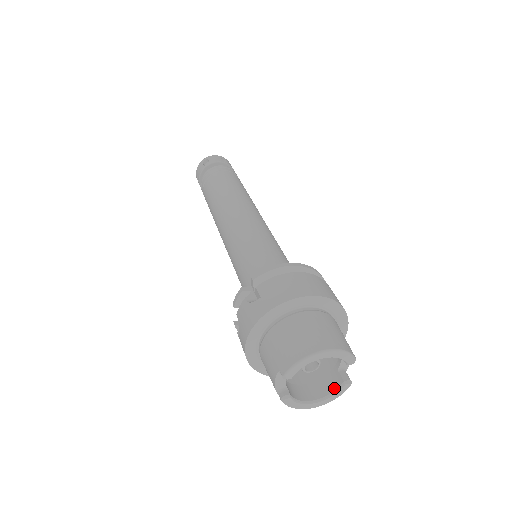
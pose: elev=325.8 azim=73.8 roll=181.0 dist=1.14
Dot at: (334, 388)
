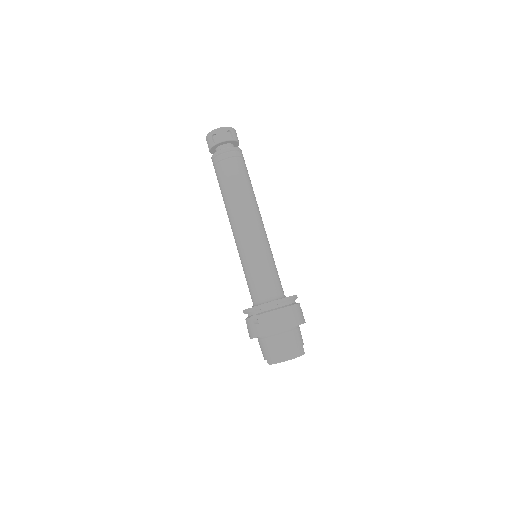
Dot at: occluded
